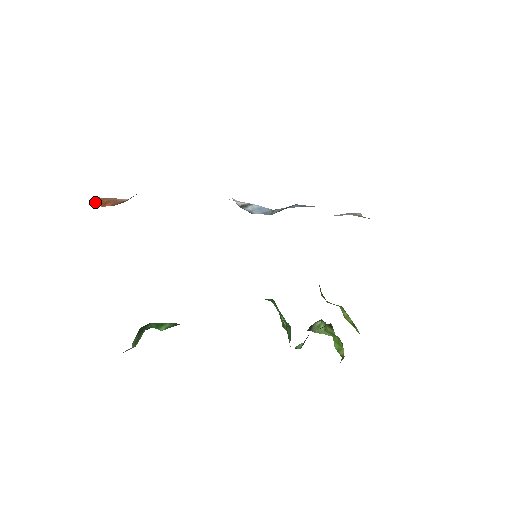
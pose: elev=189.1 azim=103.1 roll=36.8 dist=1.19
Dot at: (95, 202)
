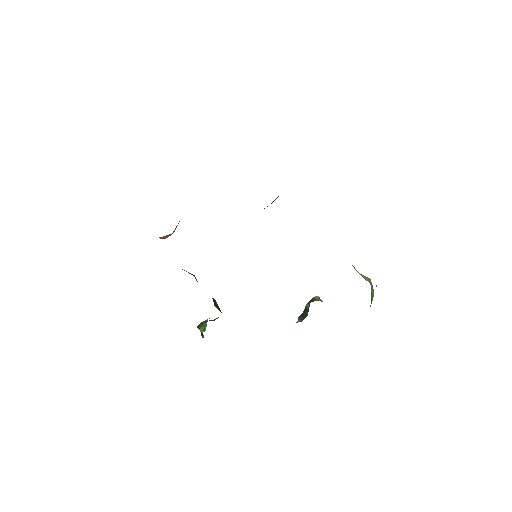
Dot at: (160, 238)
